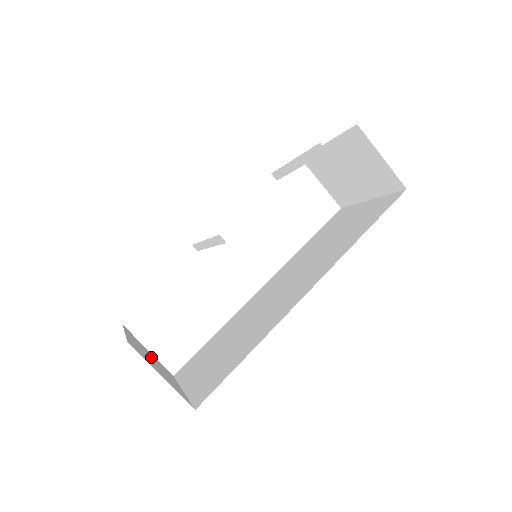
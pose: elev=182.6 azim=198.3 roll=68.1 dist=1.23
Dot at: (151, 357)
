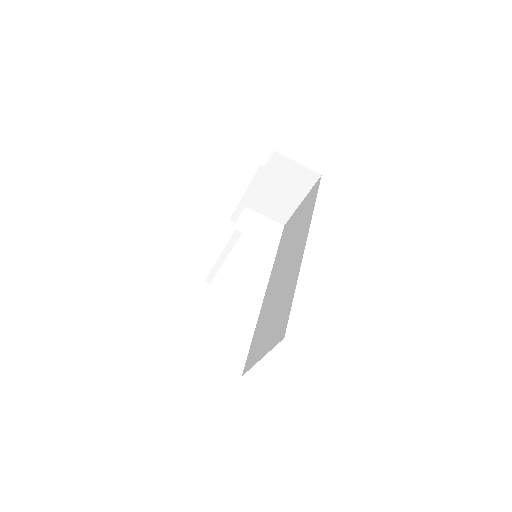
Dot at: occluded
